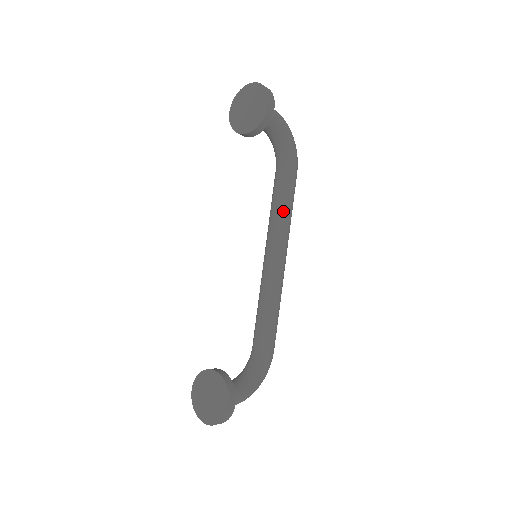
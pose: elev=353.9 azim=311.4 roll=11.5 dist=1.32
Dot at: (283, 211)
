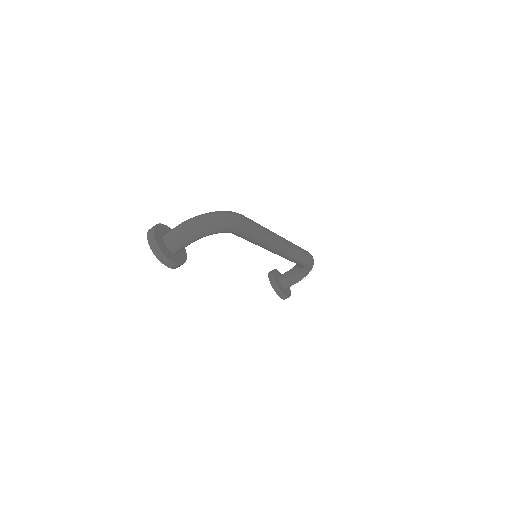
Dot at: occluded
